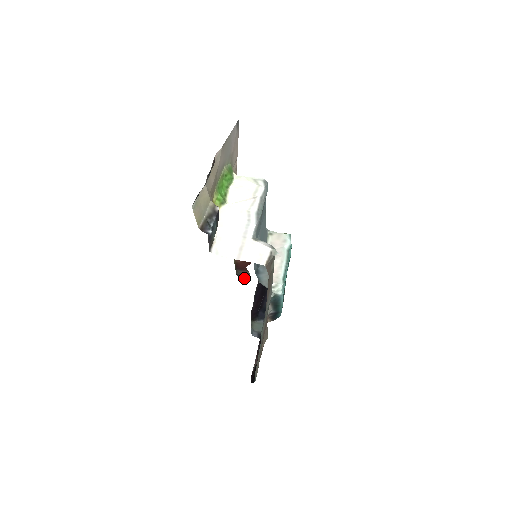
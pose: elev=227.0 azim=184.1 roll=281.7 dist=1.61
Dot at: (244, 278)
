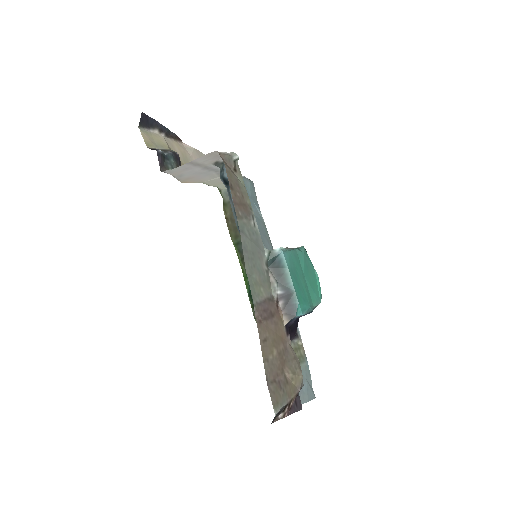
Dot at: occluded
